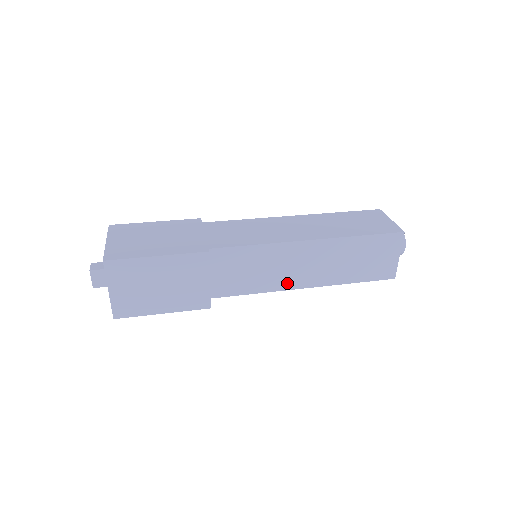
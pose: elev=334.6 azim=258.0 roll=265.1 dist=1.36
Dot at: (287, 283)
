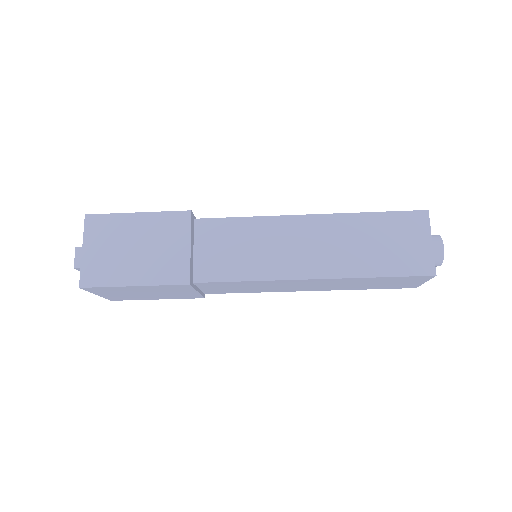
Dot at: (287, 270)
